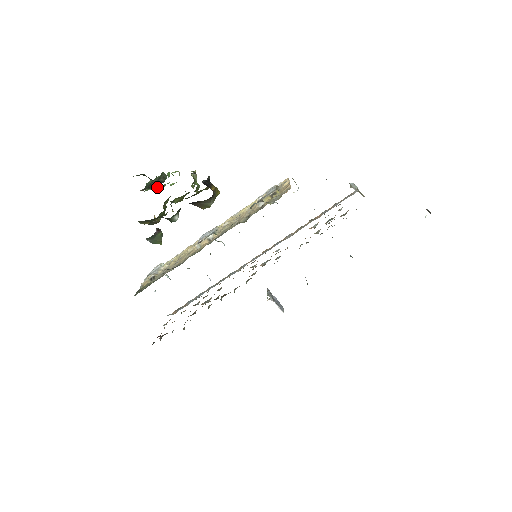
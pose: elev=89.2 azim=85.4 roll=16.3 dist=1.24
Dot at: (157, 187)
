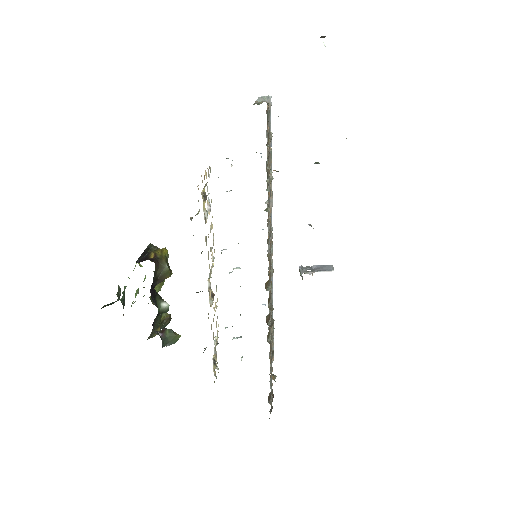
Dot at: (136, 295)
